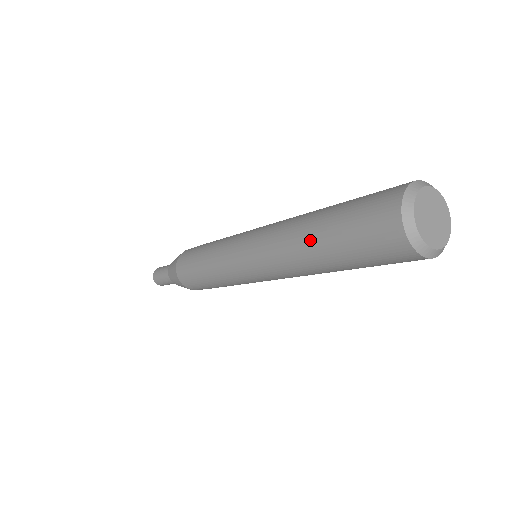
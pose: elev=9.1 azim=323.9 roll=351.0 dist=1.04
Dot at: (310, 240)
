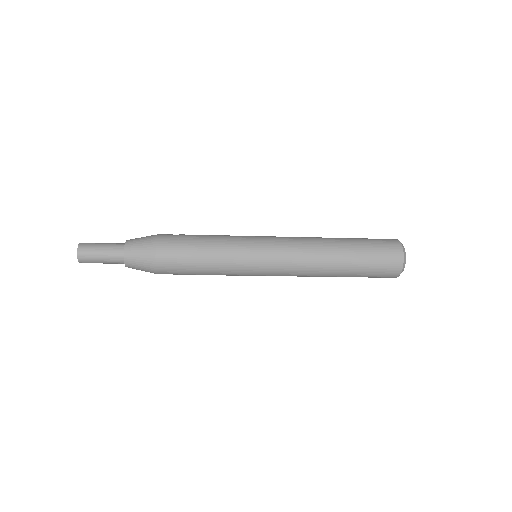
Dot at: (341, 256)
